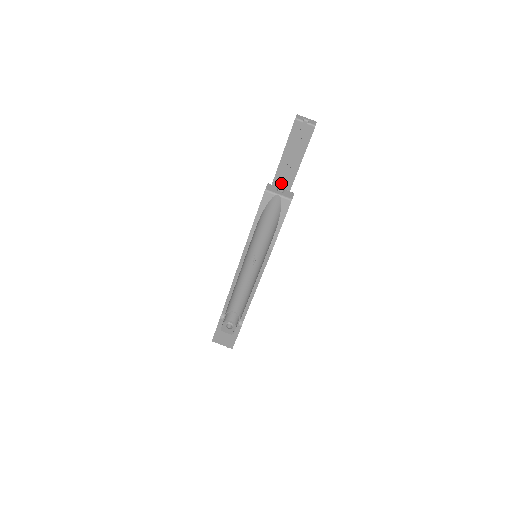
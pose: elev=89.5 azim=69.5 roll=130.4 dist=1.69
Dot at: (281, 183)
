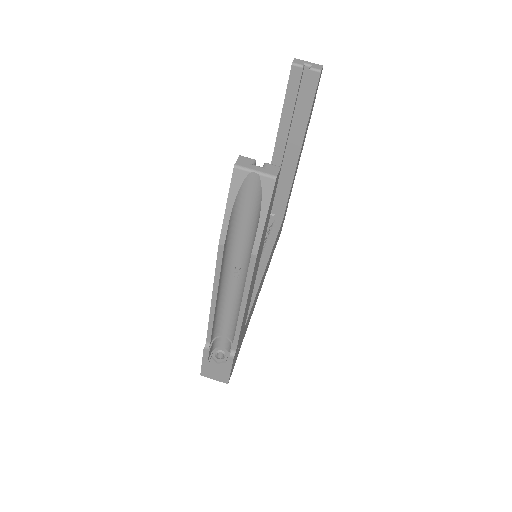
Dot at: (284, 156)
